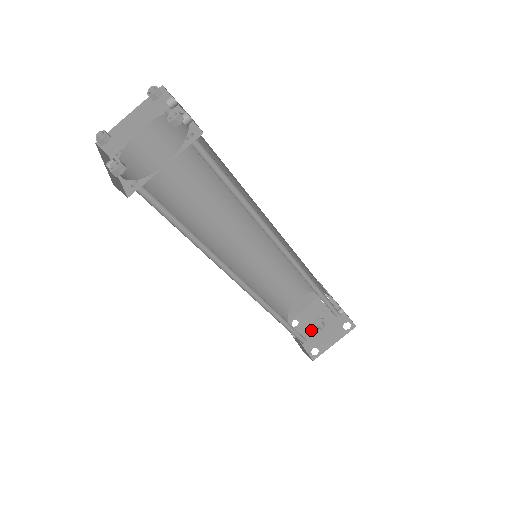
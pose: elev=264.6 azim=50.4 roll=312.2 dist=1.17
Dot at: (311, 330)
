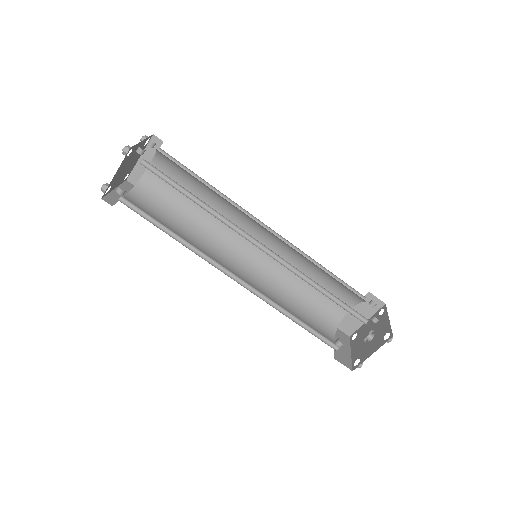
Dot at: (362, 342)
